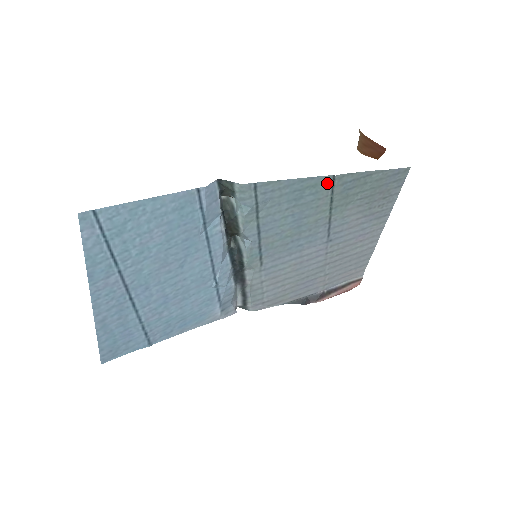
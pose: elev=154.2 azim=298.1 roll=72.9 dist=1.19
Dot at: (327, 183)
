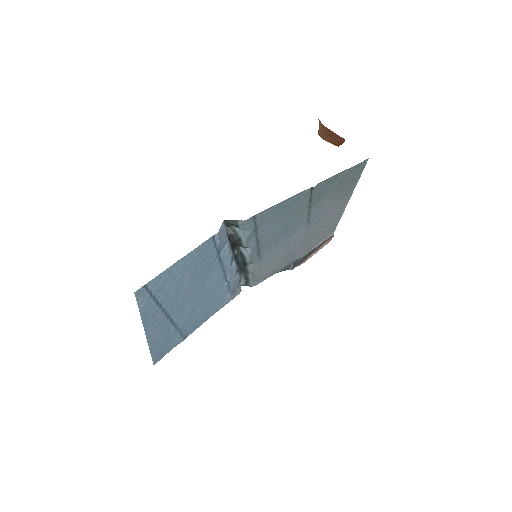
Dot at: (307, 193)
